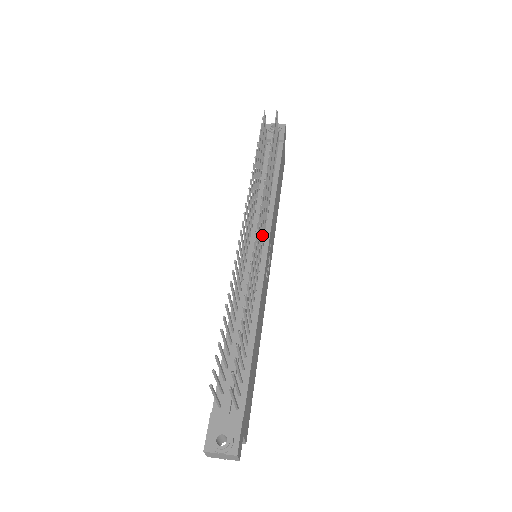
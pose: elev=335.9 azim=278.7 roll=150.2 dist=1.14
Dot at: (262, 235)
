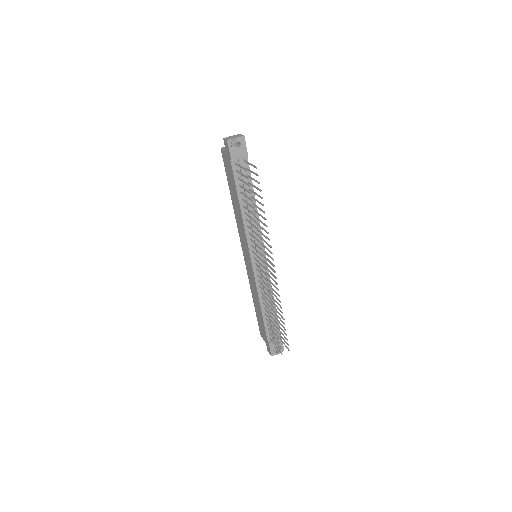
Dot at: (266, 258)
